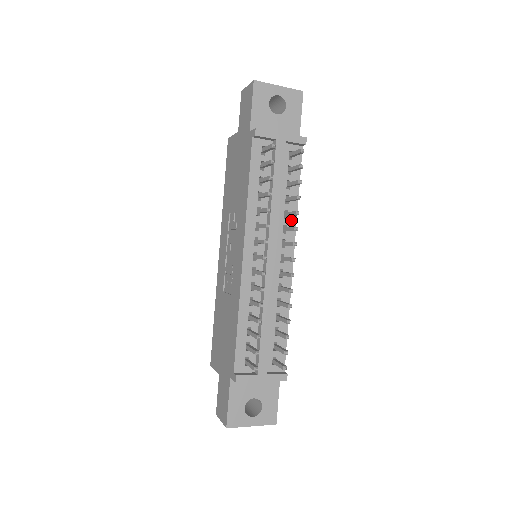
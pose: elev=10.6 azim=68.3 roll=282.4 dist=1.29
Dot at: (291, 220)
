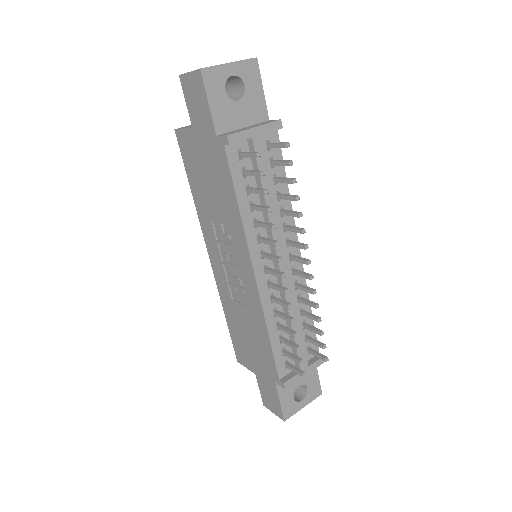
Dot at: occluded
